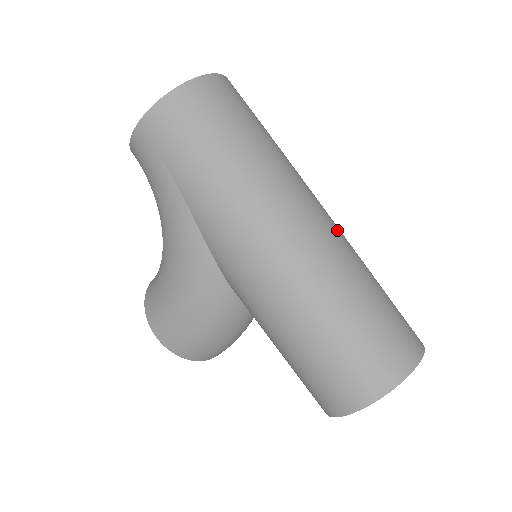
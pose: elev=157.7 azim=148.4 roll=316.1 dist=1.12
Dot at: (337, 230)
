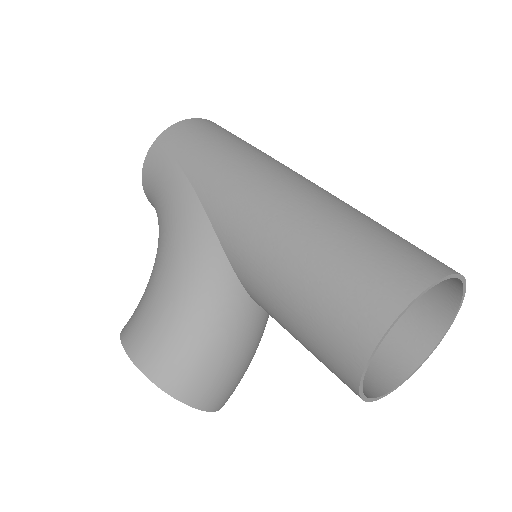
Dot at: occluded
